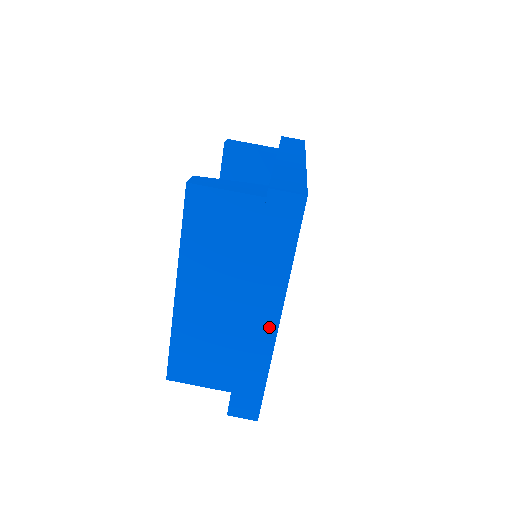
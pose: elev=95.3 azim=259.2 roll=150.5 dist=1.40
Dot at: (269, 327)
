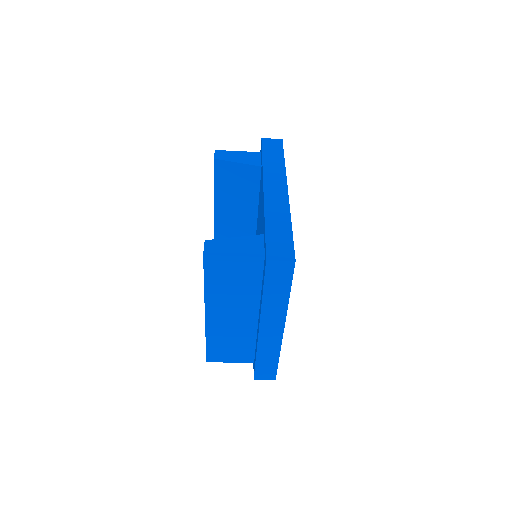
Dot at: (277, 332)
